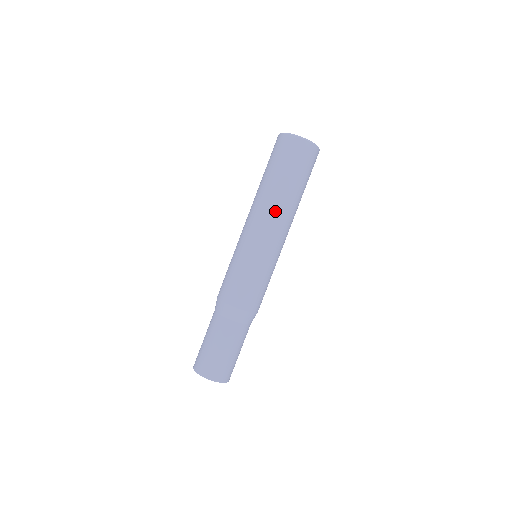
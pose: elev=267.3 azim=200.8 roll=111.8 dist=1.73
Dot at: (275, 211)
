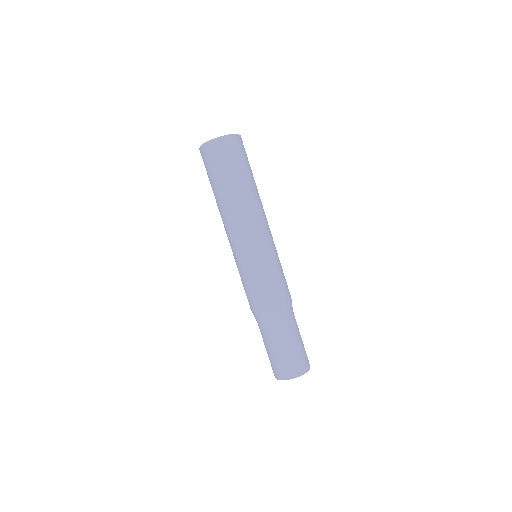
Dot at: (257, 207)
